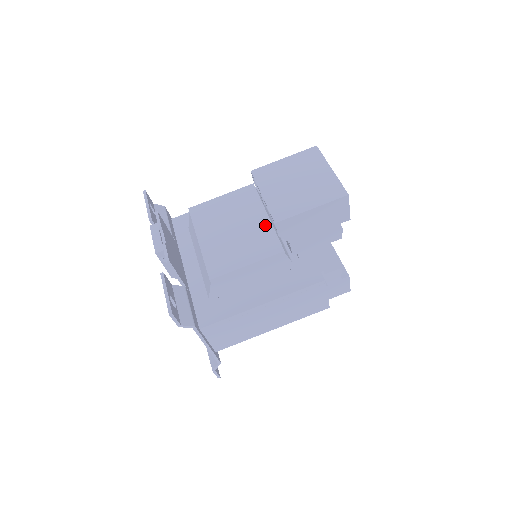
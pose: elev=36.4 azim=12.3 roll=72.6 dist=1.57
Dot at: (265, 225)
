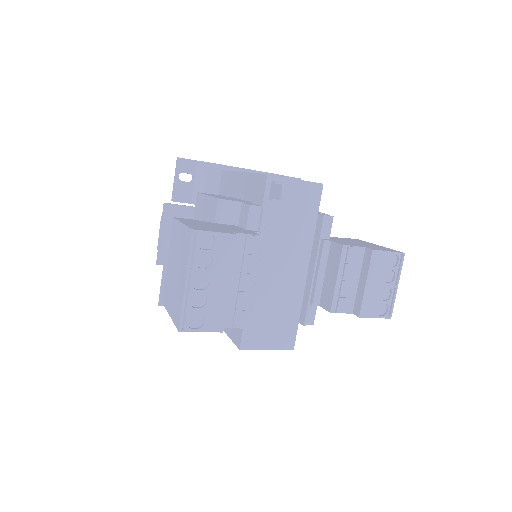
Dot at: occluded
